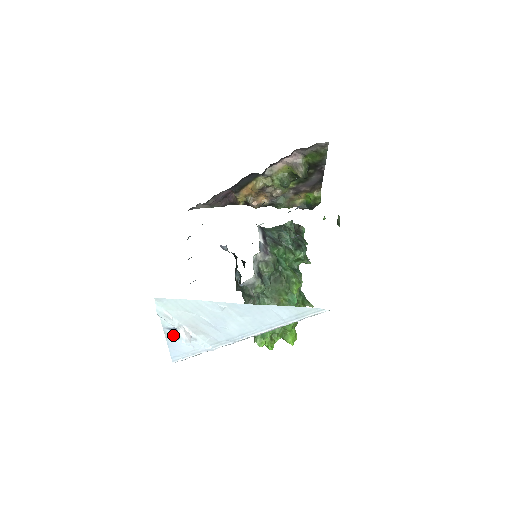
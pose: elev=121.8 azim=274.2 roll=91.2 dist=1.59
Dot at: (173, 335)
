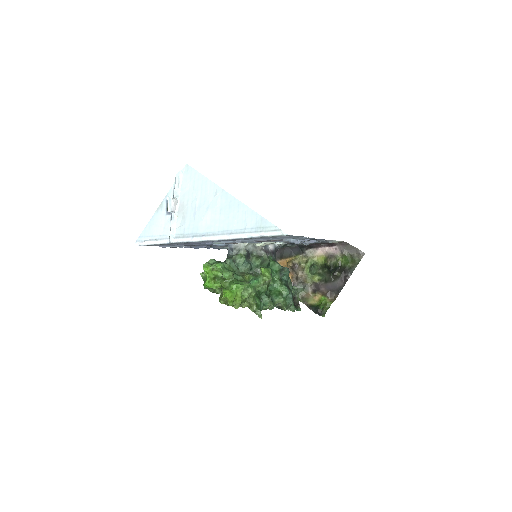
Dot at: (164, 209)
